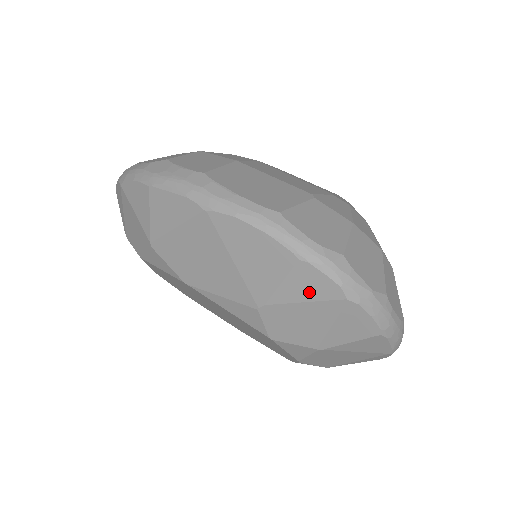
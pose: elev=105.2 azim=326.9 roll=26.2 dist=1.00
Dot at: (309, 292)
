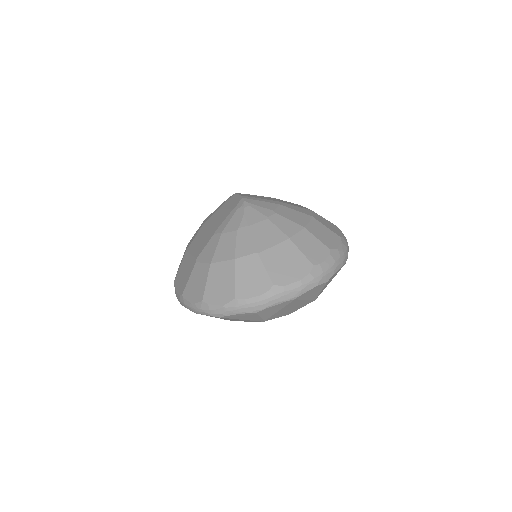
Dot at: occluded
